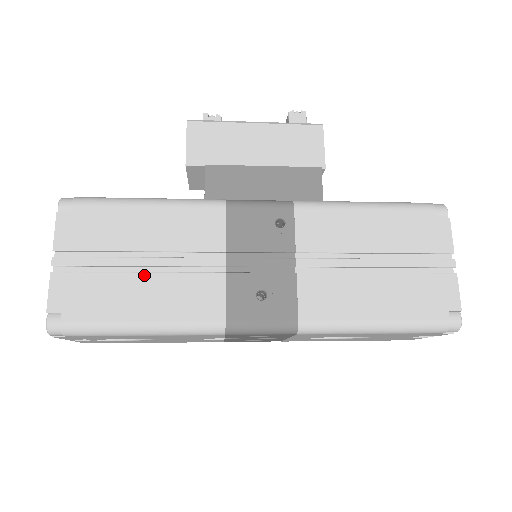
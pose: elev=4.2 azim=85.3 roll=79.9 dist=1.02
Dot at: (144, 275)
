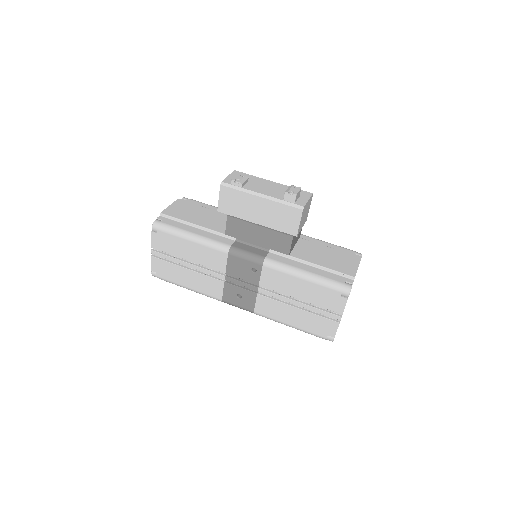
Dot at: (189, 271)
